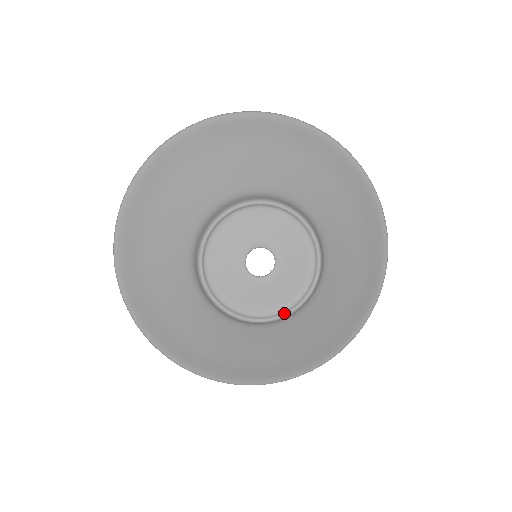
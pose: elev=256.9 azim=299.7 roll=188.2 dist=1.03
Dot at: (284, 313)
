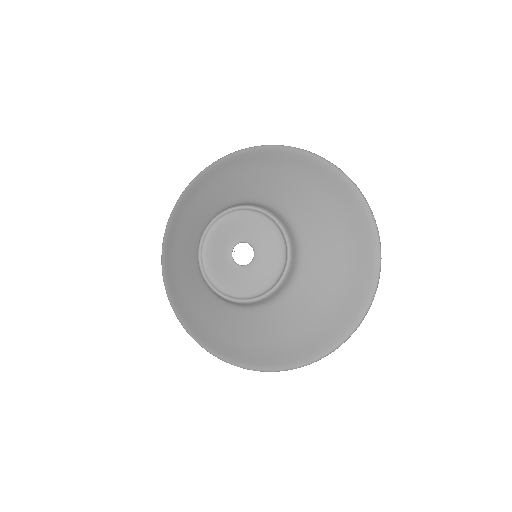
Dot at: (282, 274)
